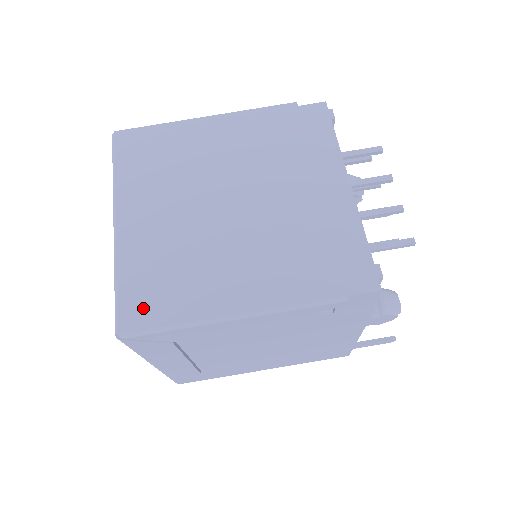
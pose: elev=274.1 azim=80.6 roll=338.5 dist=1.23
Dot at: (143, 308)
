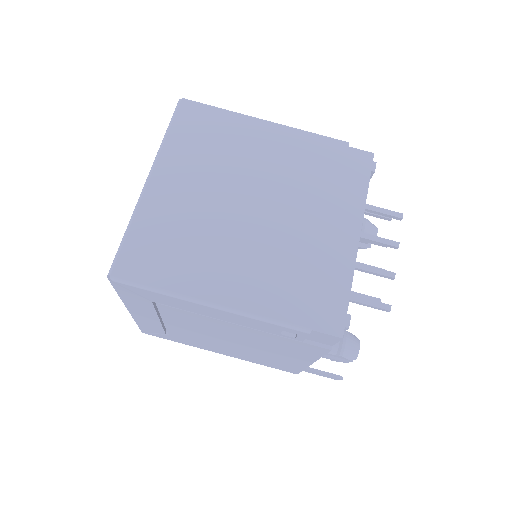
Dot at: (140, 263)
